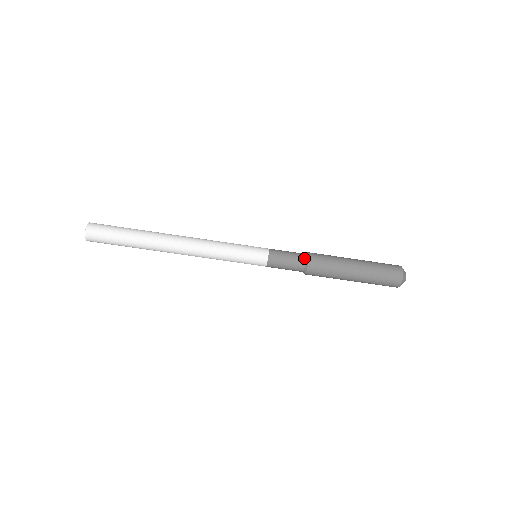
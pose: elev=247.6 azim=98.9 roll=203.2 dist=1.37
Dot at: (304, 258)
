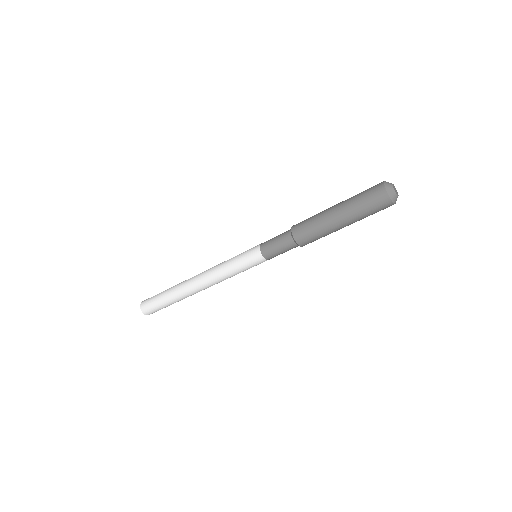
Dot at: (295, 246)
